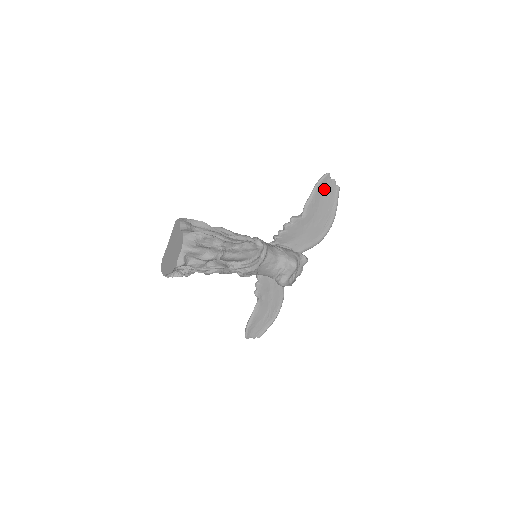
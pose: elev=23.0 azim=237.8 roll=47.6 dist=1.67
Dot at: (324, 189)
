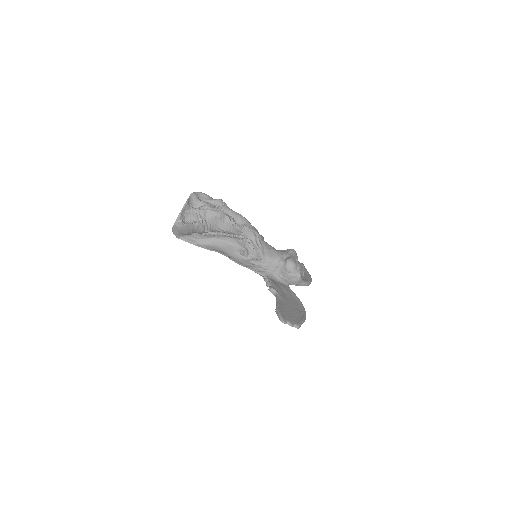
Dot at: occluded
